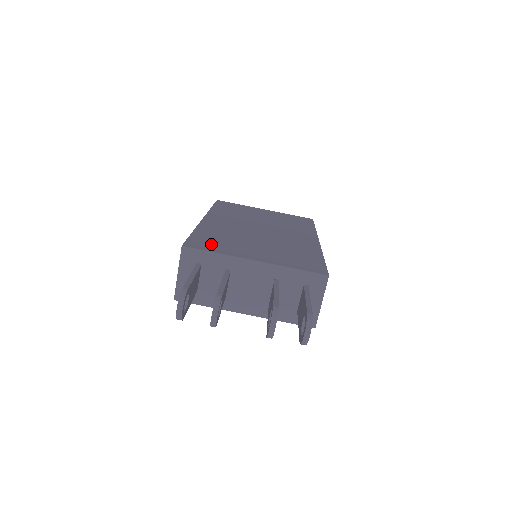
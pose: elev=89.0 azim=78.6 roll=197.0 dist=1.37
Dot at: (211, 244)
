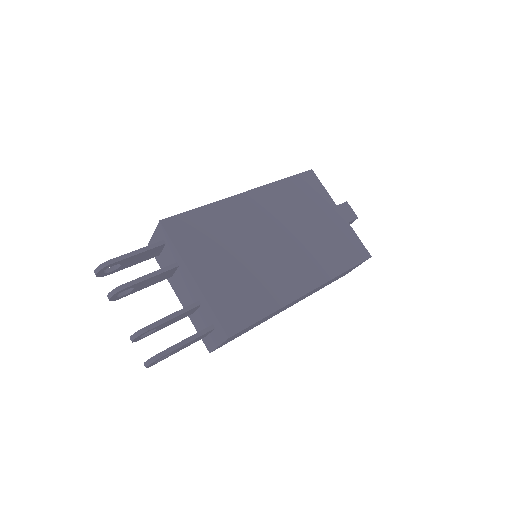
Dot at: (189, 233)
